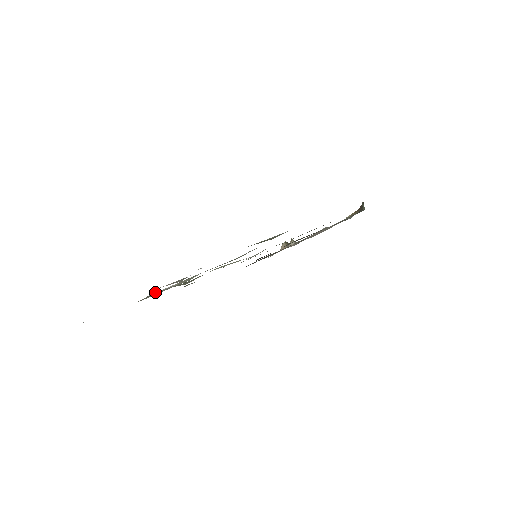
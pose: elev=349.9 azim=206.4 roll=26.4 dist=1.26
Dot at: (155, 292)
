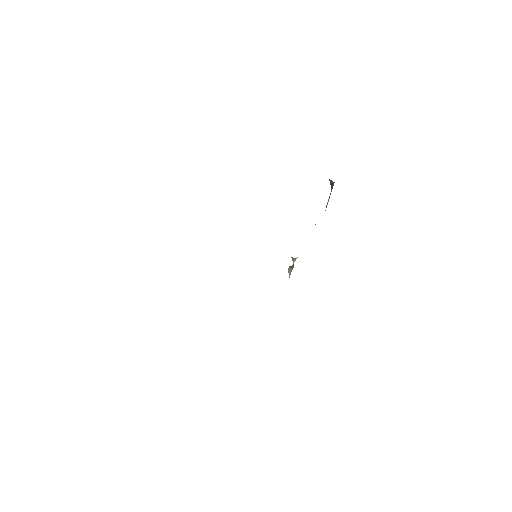
Dot at: occluded
